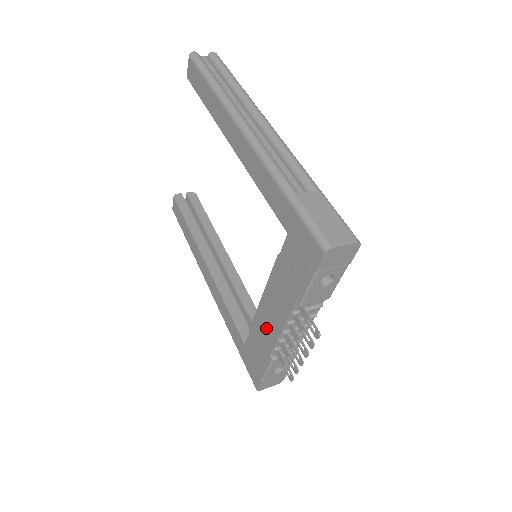
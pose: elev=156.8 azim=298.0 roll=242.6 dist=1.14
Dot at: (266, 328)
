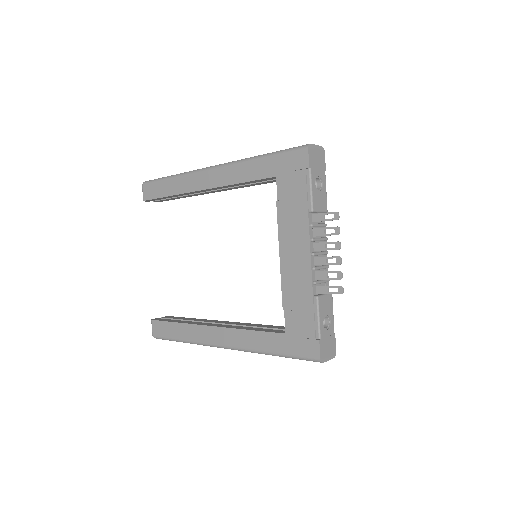
Dot at: (297, 276)
